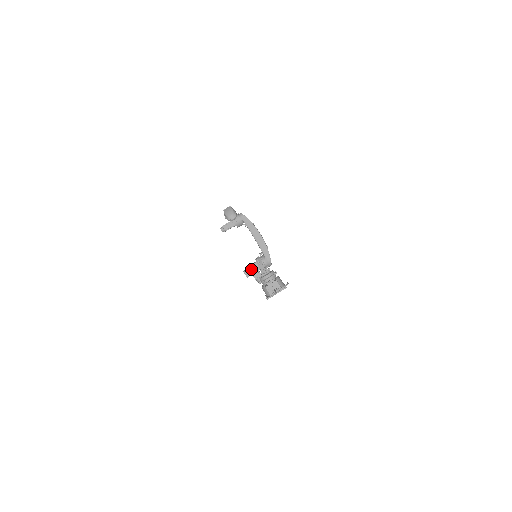
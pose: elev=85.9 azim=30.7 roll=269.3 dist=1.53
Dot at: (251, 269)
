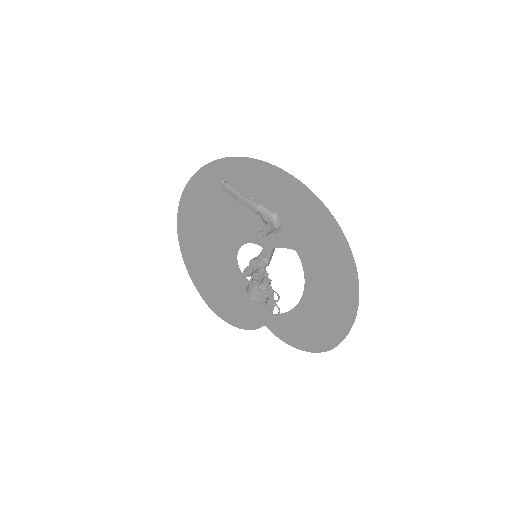
Dot at: (262, 278)
